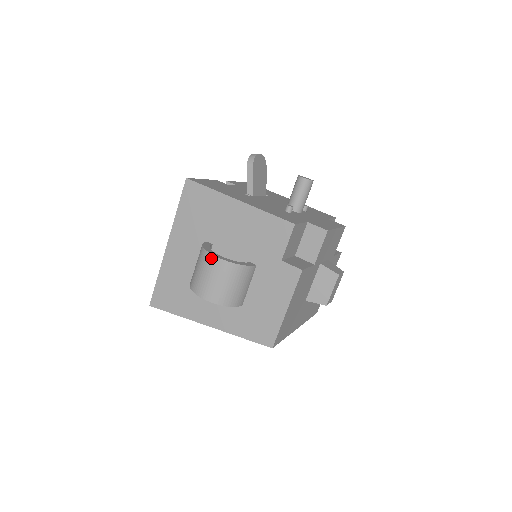
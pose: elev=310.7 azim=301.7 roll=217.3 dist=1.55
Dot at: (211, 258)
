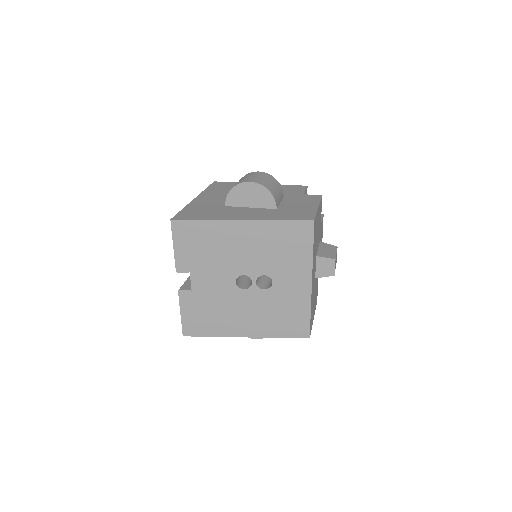
Dot at: (254, 172)
